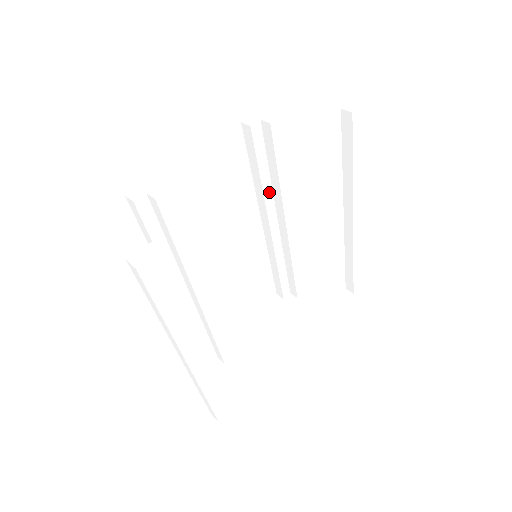
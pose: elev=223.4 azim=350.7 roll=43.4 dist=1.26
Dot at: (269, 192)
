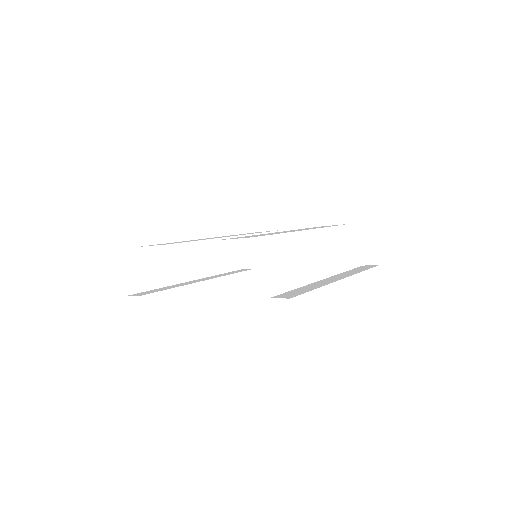
Dot at: occluded
